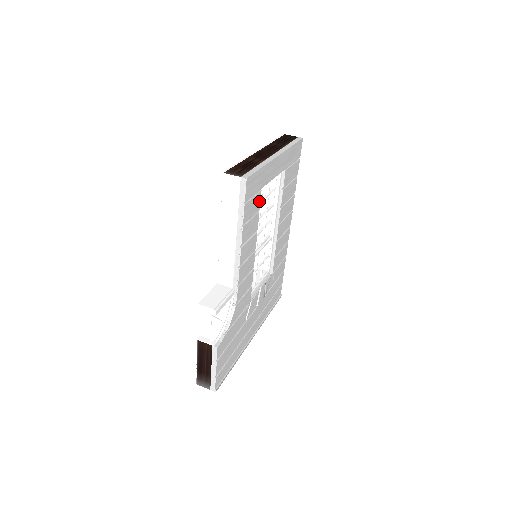
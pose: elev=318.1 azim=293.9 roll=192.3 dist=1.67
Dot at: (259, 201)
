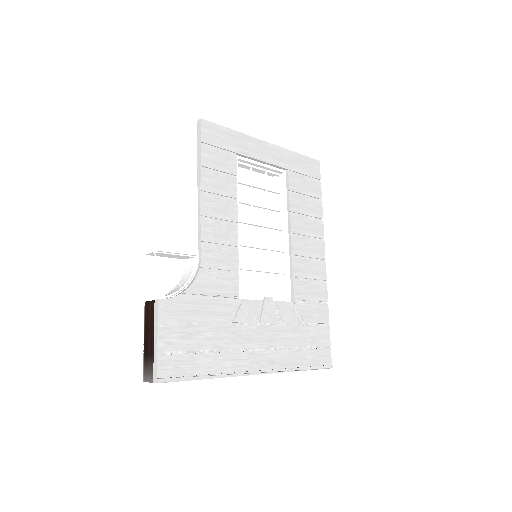
Dot at: (234, 165)
